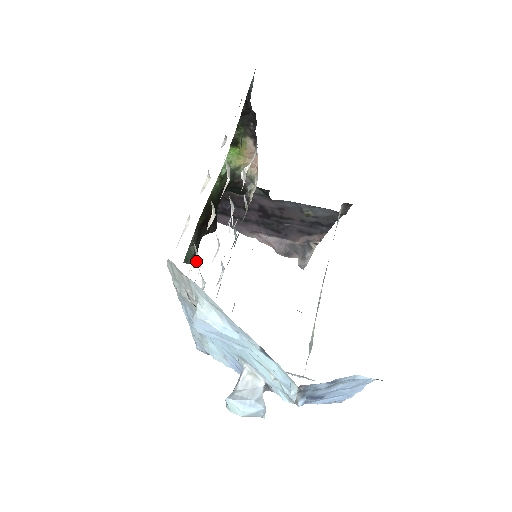
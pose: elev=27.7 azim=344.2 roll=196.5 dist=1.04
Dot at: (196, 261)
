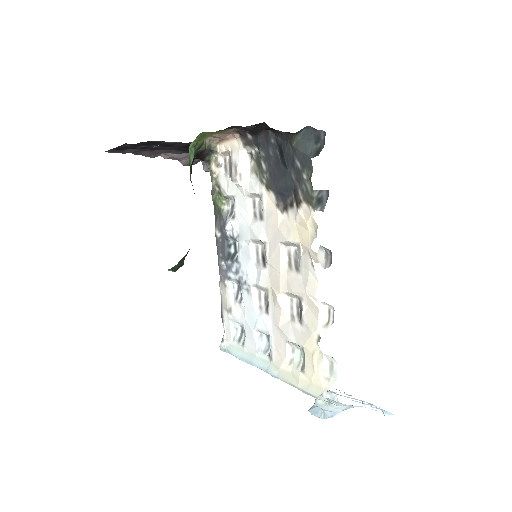
Dot at: (290, 348)
